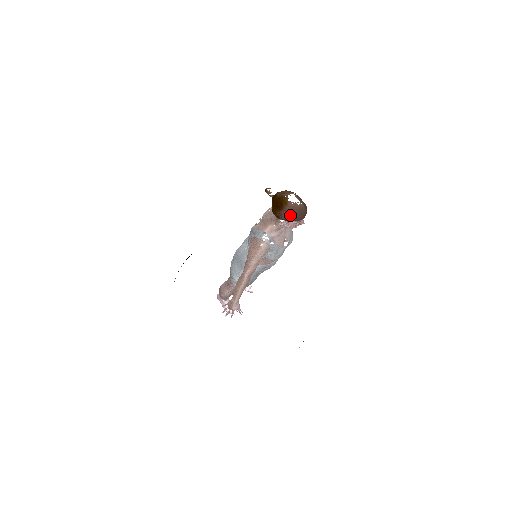
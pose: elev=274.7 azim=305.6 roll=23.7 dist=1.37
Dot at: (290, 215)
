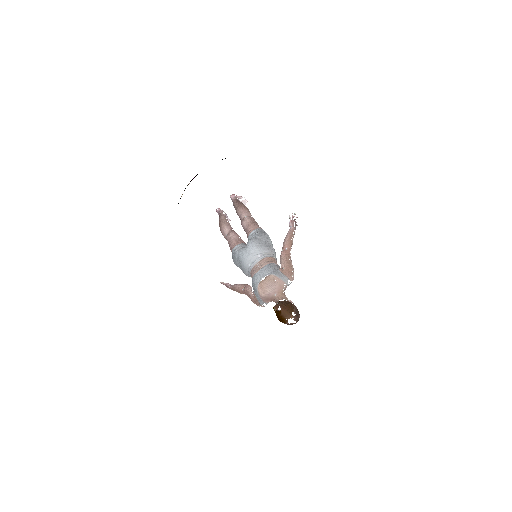
Dot at: occluded
